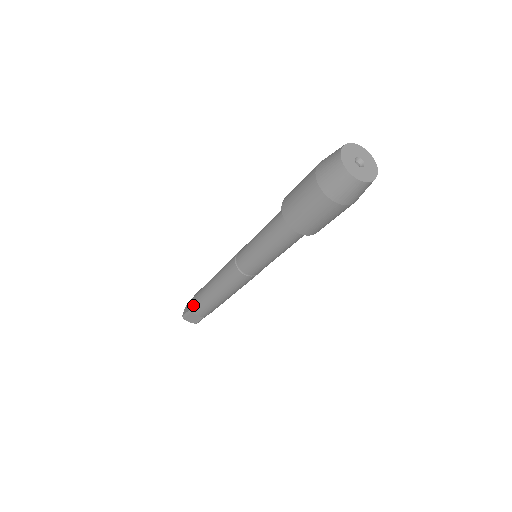
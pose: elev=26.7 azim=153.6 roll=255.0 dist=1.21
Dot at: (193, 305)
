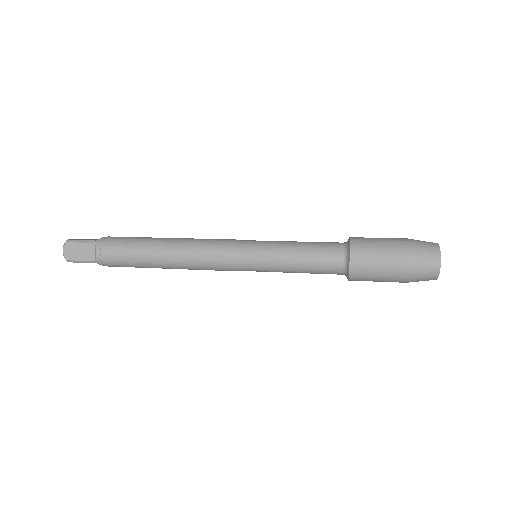
Dot at: (108, 262)
